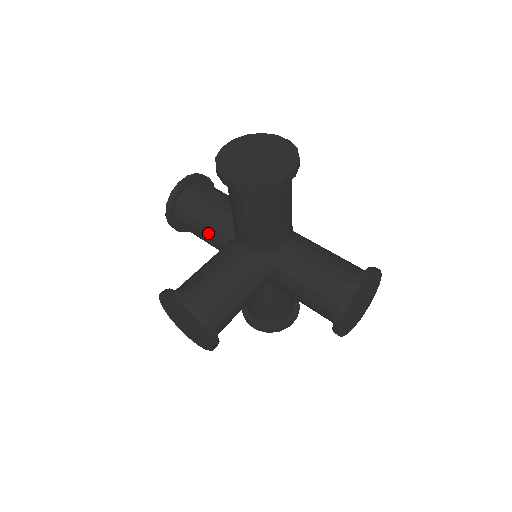
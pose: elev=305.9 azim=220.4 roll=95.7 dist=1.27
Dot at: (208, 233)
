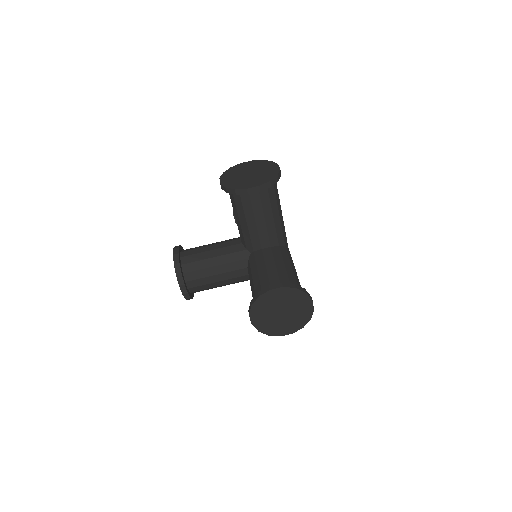
Dot at: occluded
